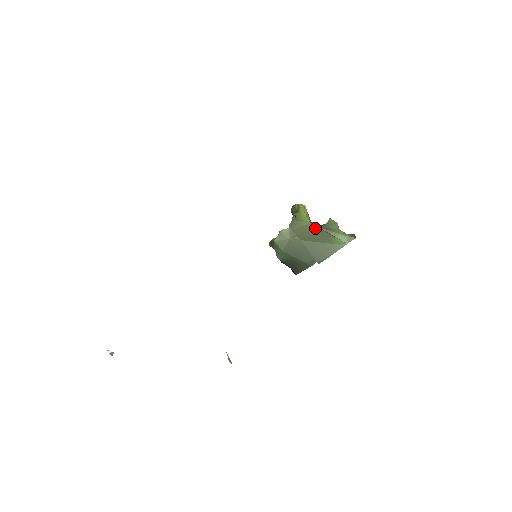
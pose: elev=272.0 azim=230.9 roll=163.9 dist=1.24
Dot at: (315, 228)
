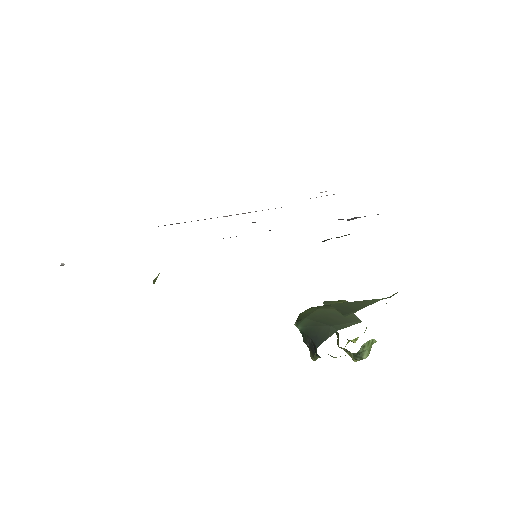
Dot at: occluded
